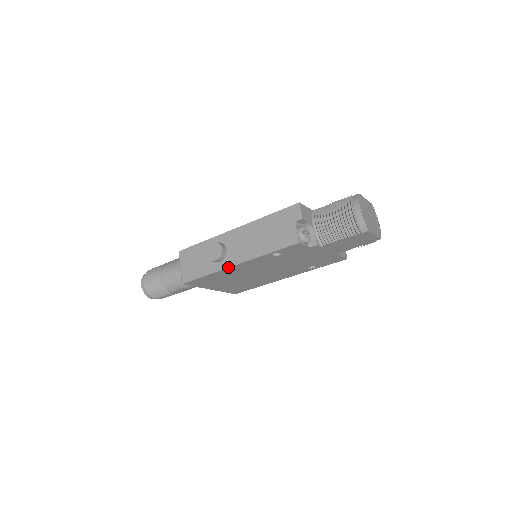
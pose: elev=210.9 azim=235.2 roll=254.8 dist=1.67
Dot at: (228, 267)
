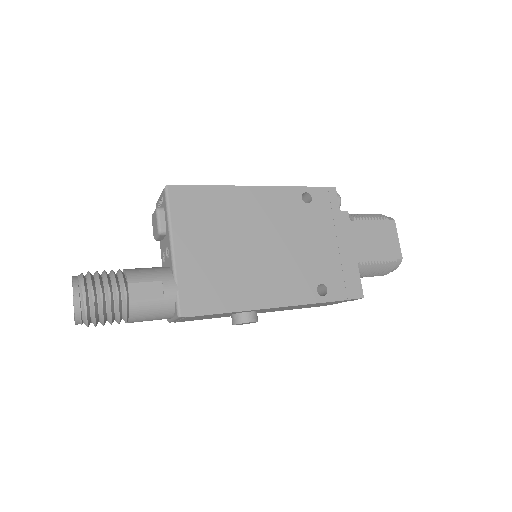
Dot at: occluded
